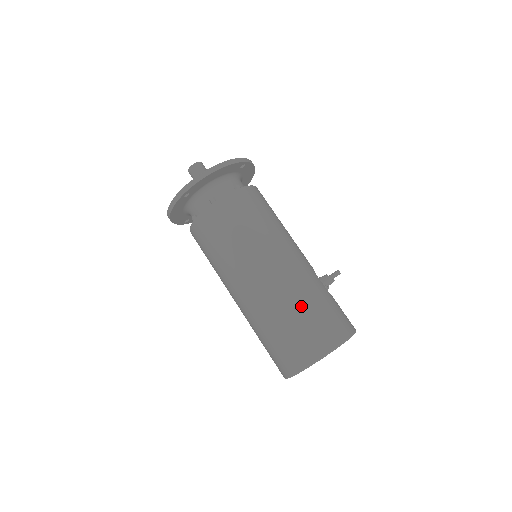
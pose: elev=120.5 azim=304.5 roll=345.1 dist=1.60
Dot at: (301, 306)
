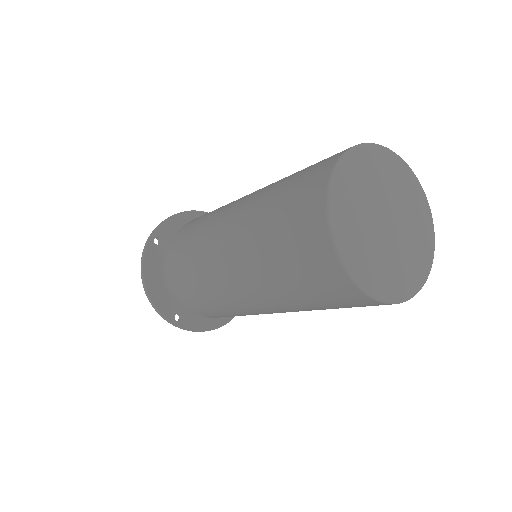
Dot at: occluded
